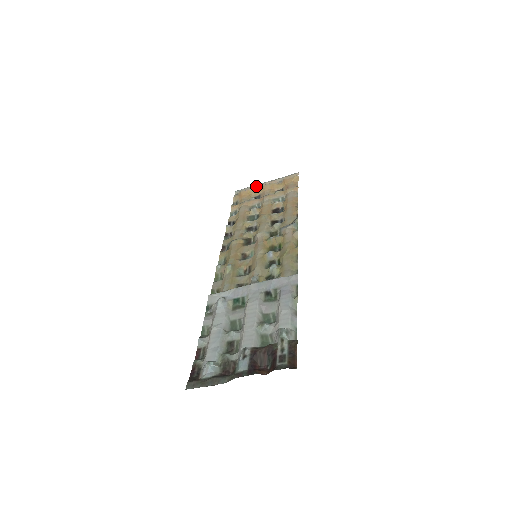
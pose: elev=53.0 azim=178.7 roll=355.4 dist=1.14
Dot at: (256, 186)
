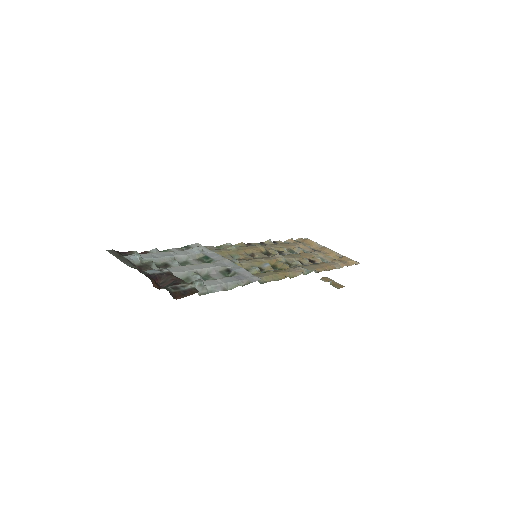
Dot at: (323, 246)
